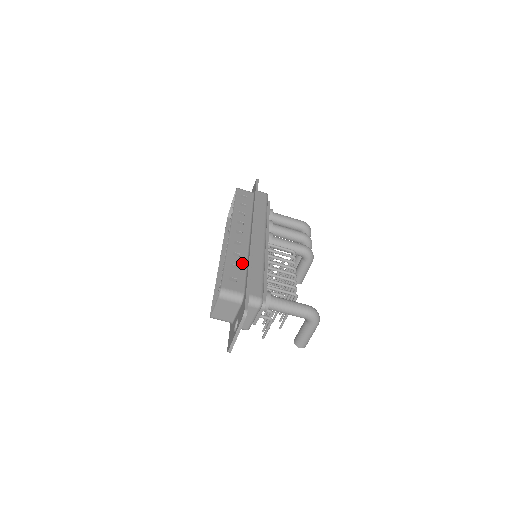
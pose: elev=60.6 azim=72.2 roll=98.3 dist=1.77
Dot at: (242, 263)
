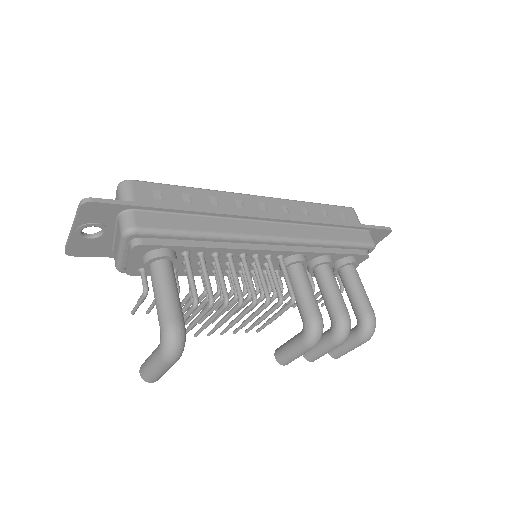
Dot at: (200, 207)
